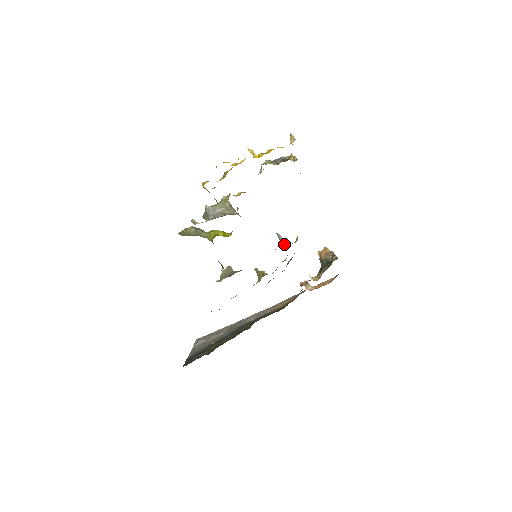
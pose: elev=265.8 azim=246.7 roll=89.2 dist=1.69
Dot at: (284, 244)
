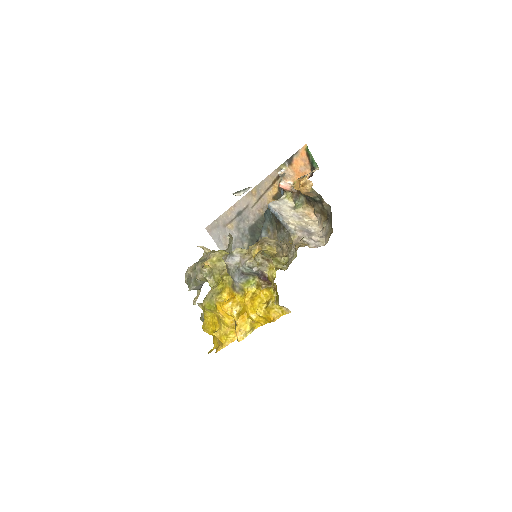
Dot at: occluded
